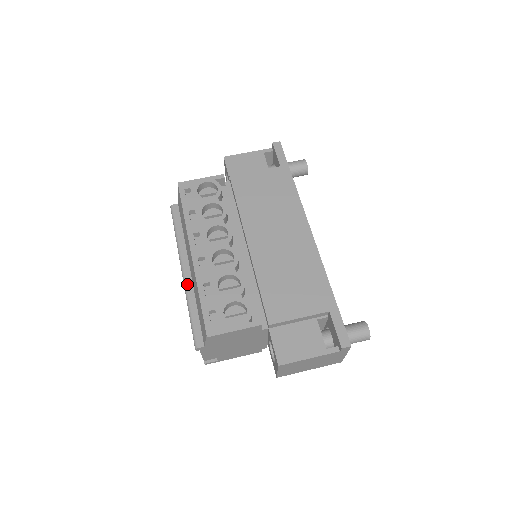
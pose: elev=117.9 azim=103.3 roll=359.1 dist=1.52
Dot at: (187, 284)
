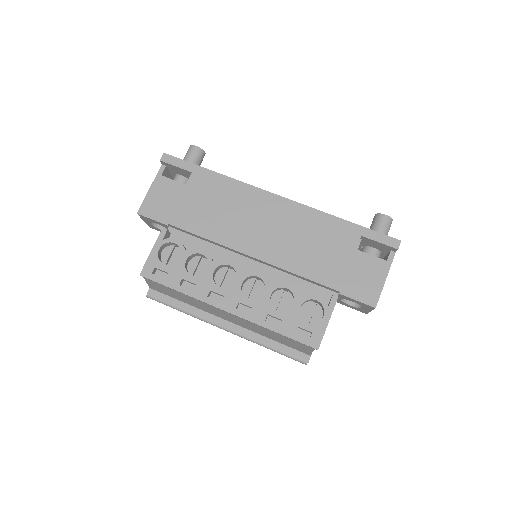
Dot at: (241, 333)
